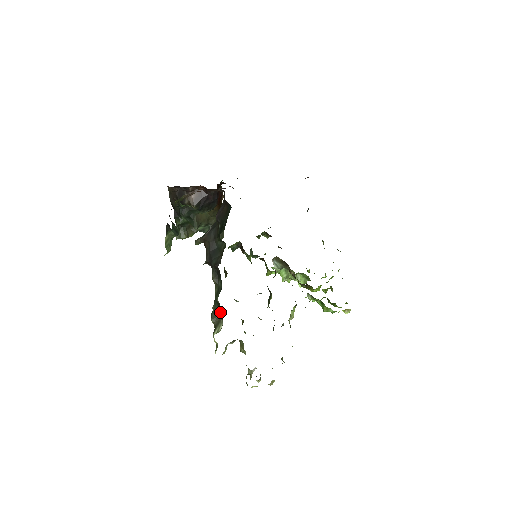
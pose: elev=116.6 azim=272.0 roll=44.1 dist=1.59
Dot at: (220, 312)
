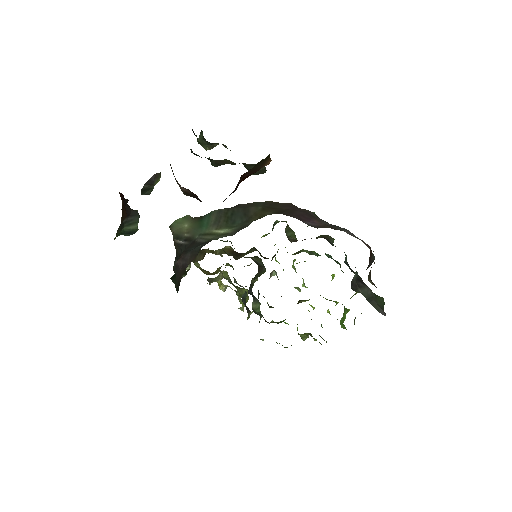
Dot at: occluded
